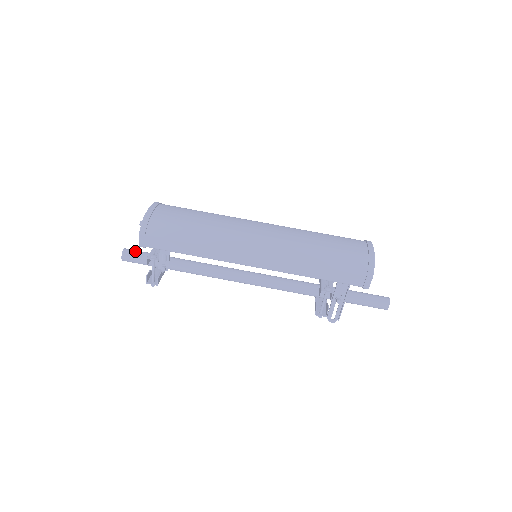
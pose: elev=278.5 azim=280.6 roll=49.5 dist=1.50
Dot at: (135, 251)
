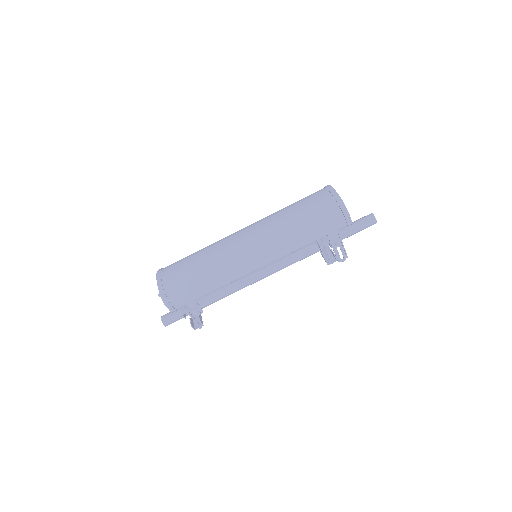
Dot at: (169, 314)
